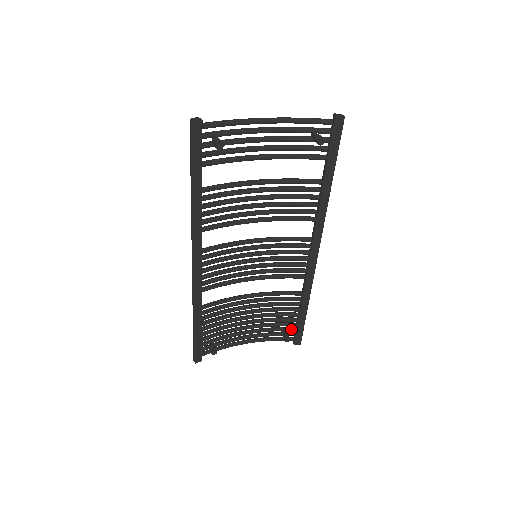
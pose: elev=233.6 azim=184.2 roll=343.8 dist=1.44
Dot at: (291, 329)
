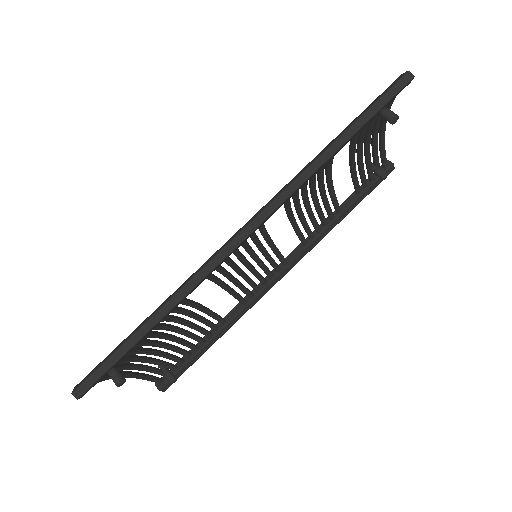
Dot at: (175, 366)
